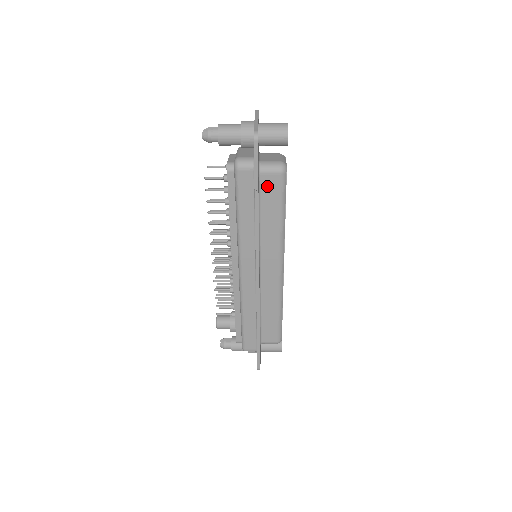
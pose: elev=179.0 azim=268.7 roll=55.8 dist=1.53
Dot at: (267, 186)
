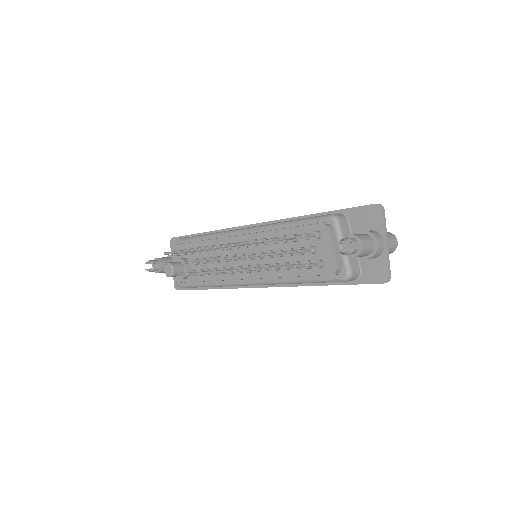
Dot at: occluded
